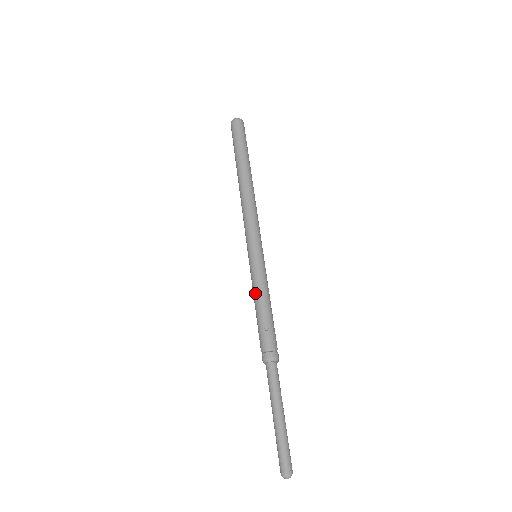
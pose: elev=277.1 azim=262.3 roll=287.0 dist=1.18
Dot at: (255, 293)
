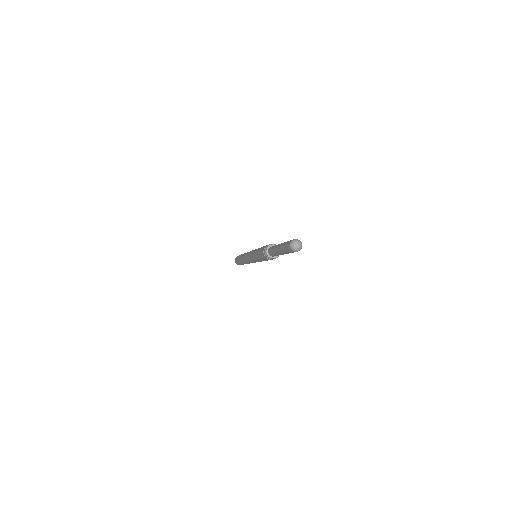
Dot at: (256, 250)
